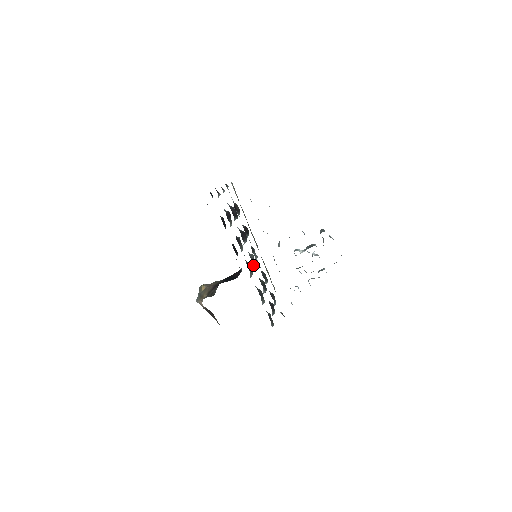
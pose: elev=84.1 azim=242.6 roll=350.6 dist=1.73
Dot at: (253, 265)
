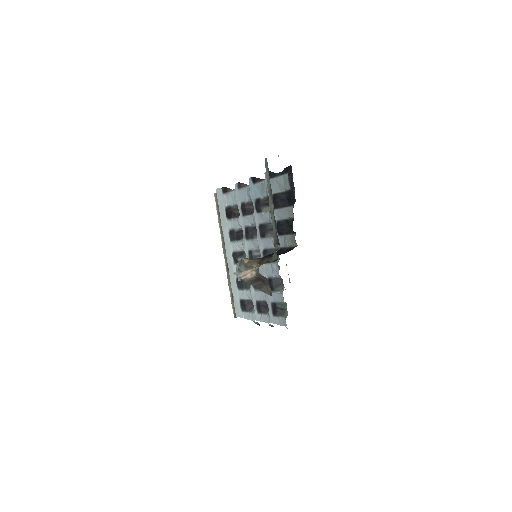
Dot at: occluded
